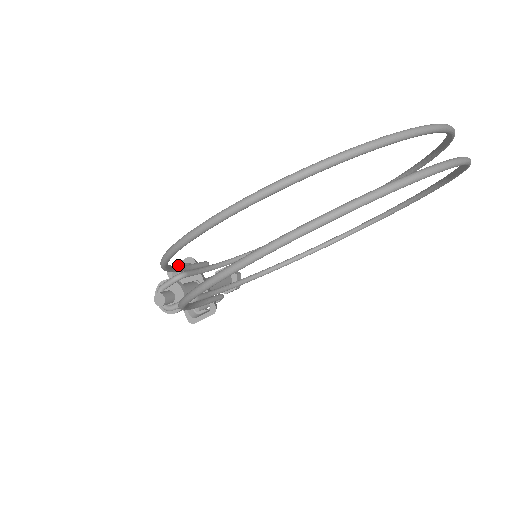
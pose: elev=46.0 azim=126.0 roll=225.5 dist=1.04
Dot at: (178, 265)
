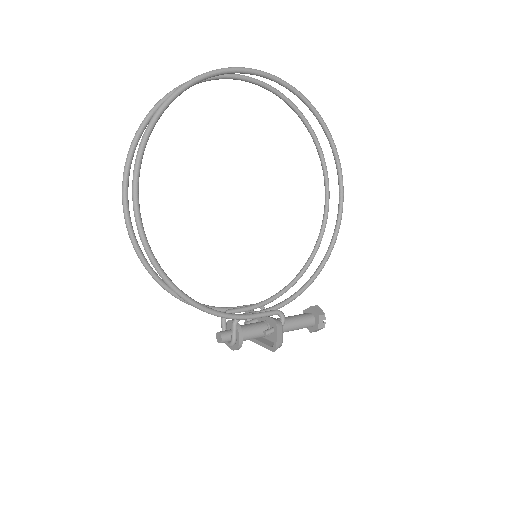
Dot at: occluded
